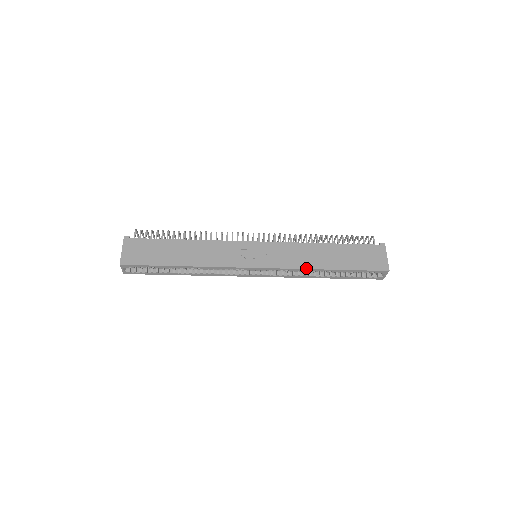
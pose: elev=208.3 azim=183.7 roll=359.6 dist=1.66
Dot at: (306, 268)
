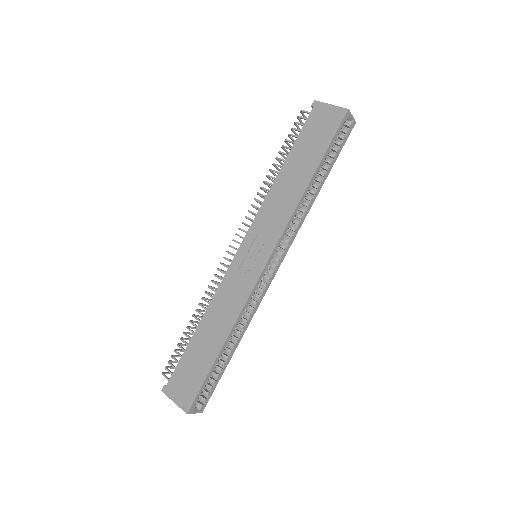
Dot at: (296, 206)
